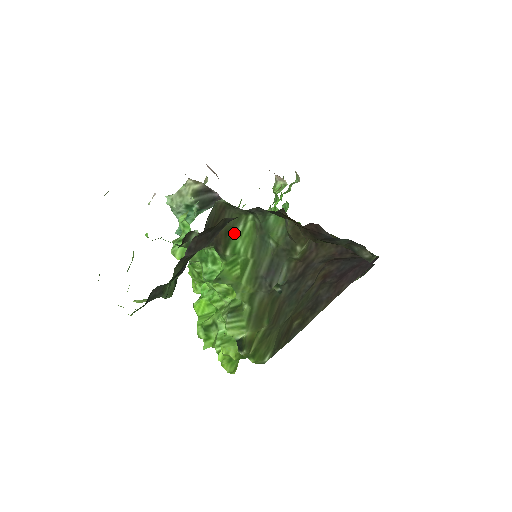
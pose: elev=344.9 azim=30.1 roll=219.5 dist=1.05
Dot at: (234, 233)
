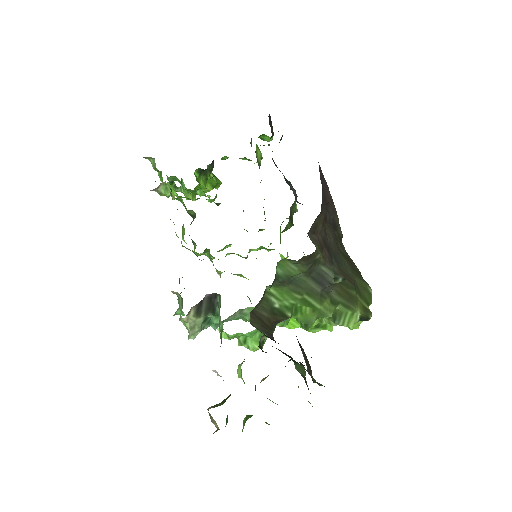
Dot at: (276, 307)
